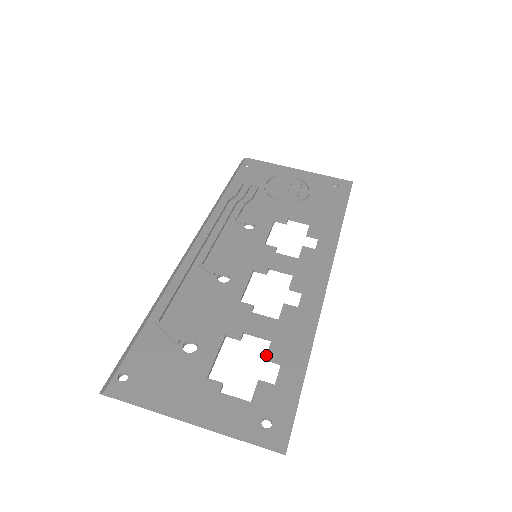
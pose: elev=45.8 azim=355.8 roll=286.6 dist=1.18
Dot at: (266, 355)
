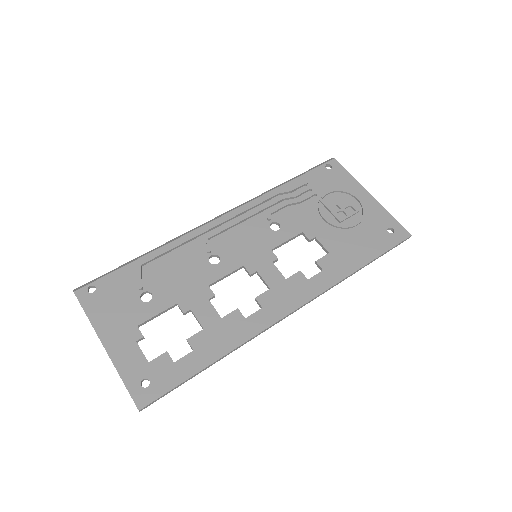
Dot at: (188, 338)
